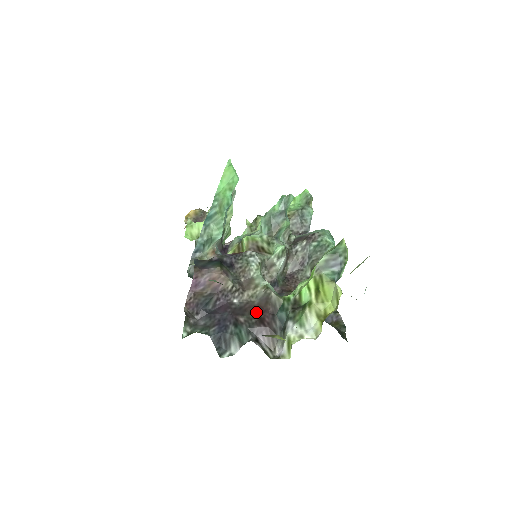
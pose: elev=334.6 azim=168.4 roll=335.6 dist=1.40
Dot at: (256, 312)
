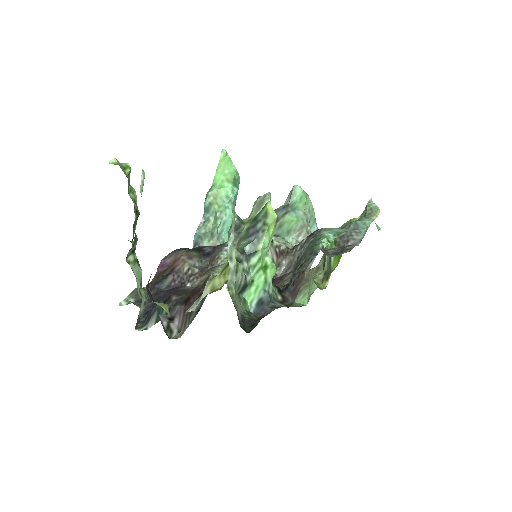
Dot at: (191, 293)
